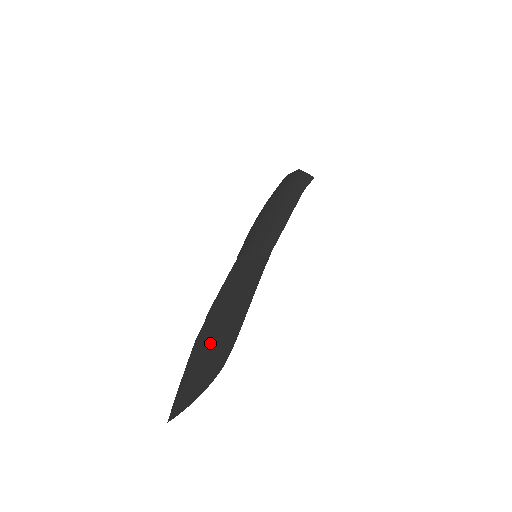
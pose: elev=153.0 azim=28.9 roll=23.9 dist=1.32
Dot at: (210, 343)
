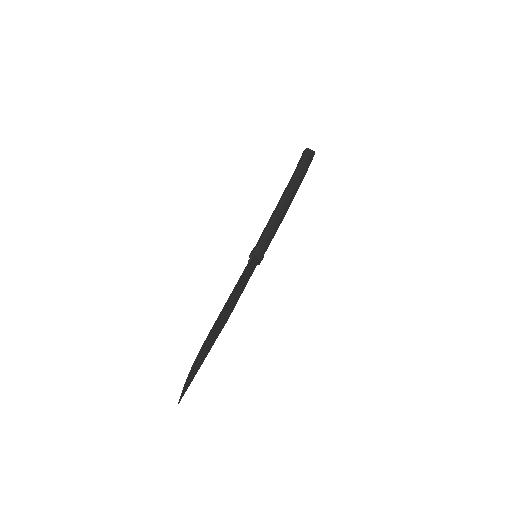
Dot at: (209, 342)
